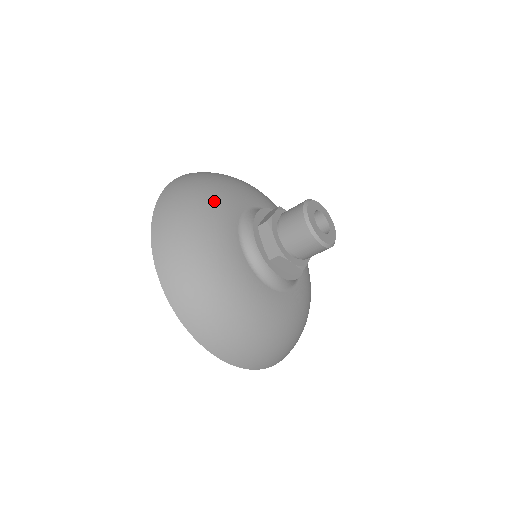
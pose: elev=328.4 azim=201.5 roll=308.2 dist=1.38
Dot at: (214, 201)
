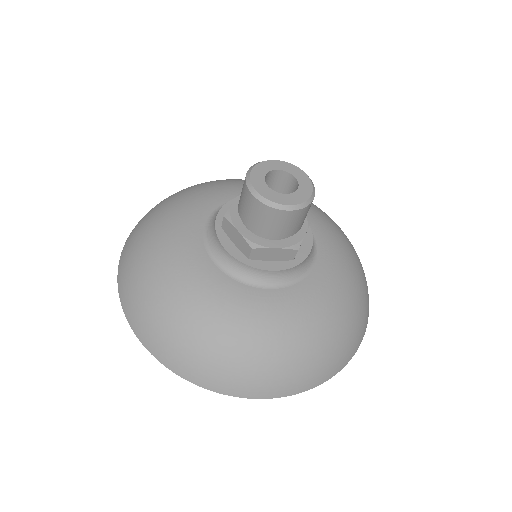
Dot at: (227, 183)
